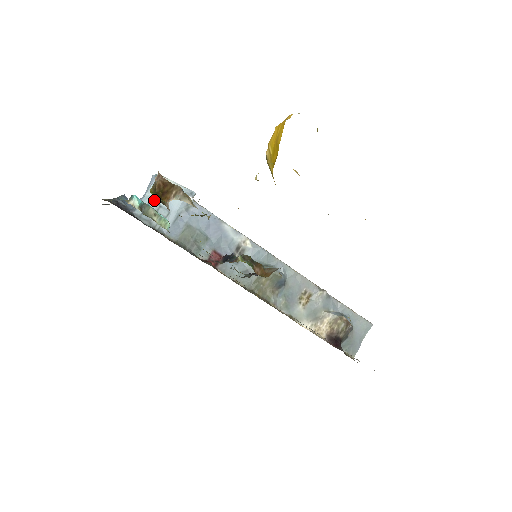
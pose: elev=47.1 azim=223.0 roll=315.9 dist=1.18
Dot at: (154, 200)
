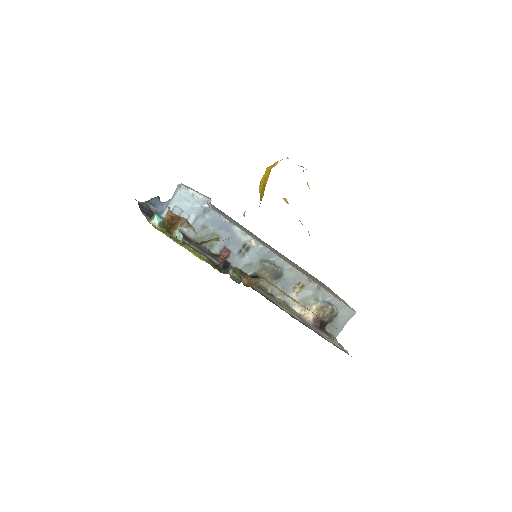
Dot at: (178, 206)
